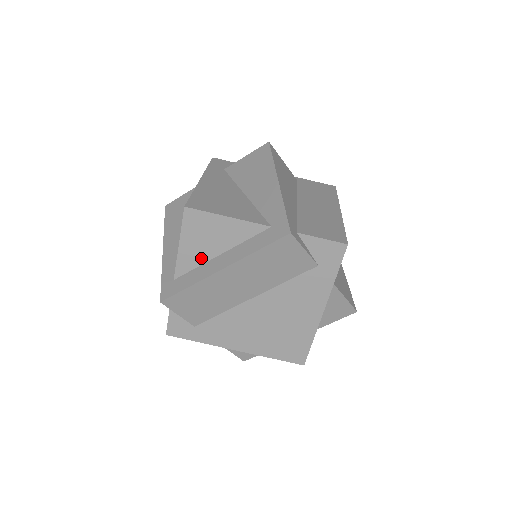
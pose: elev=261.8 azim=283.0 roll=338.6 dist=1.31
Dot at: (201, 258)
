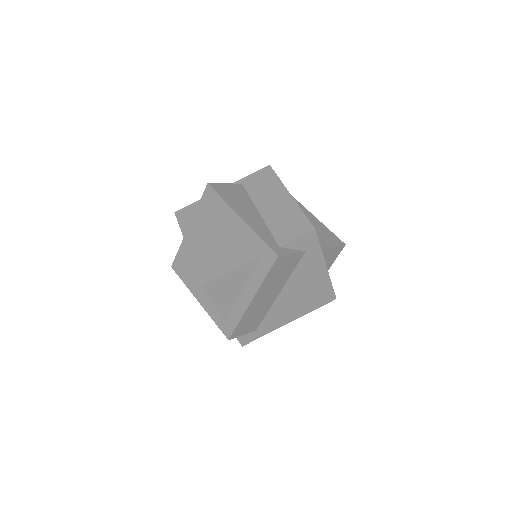
Dot at: (232, 300)
